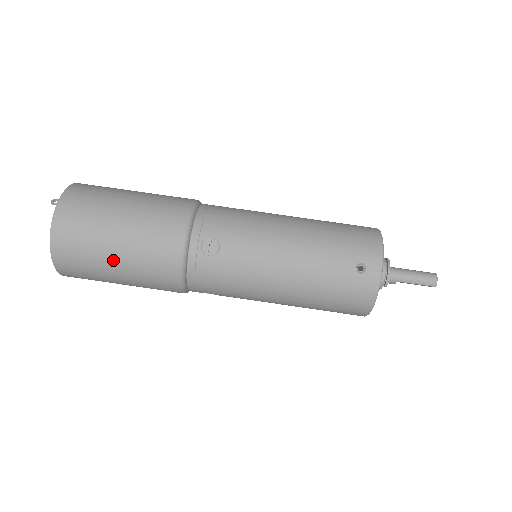
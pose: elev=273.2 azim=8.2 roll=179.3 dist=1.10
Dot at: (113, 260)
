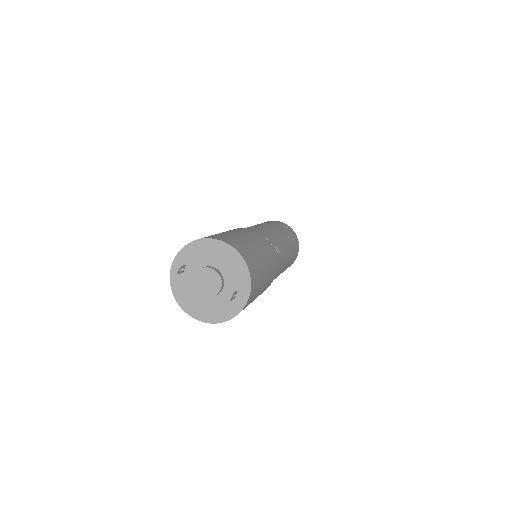
Dot at: occluded
